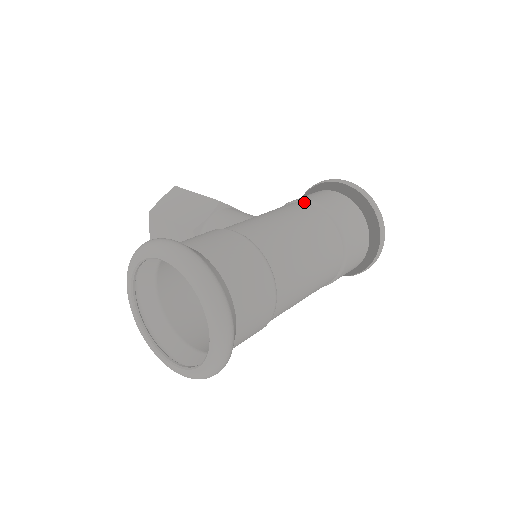
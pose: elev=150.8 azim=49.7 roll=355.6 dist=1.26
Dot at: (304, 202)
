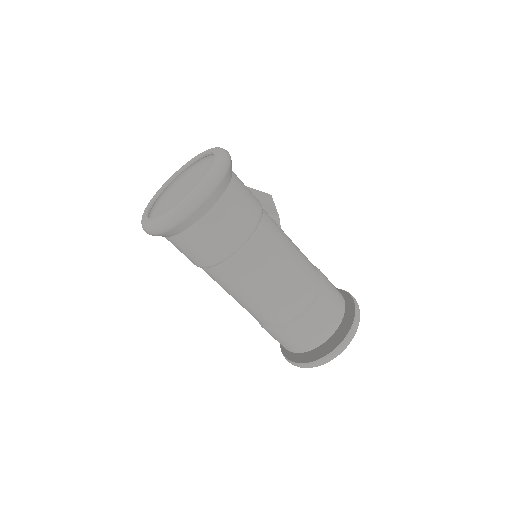
Dot at: (318, 269)
